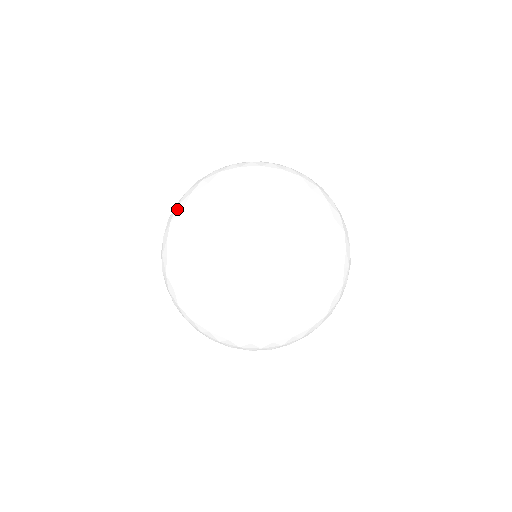
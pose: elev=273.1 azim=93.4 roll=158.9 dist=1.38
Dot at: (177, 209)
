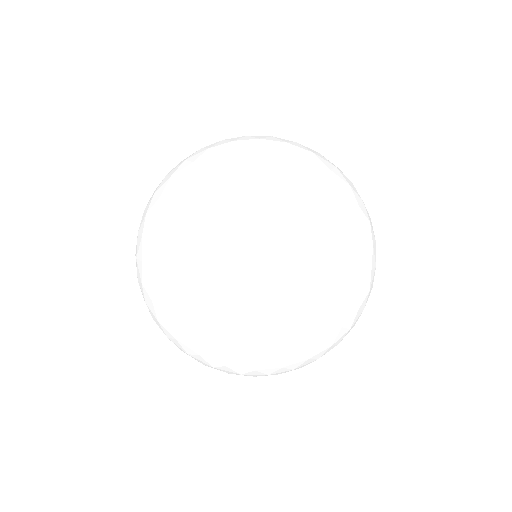
Dot at: occluded
